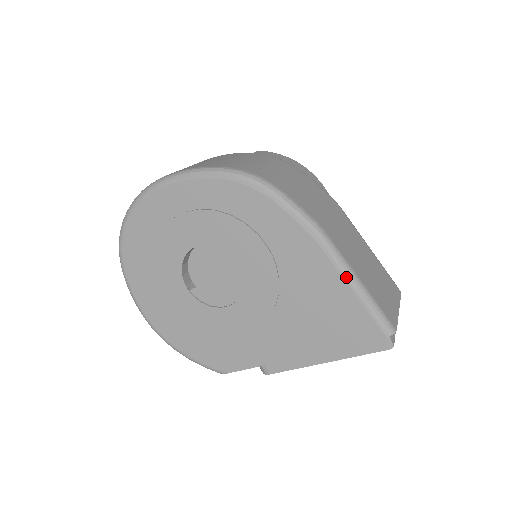
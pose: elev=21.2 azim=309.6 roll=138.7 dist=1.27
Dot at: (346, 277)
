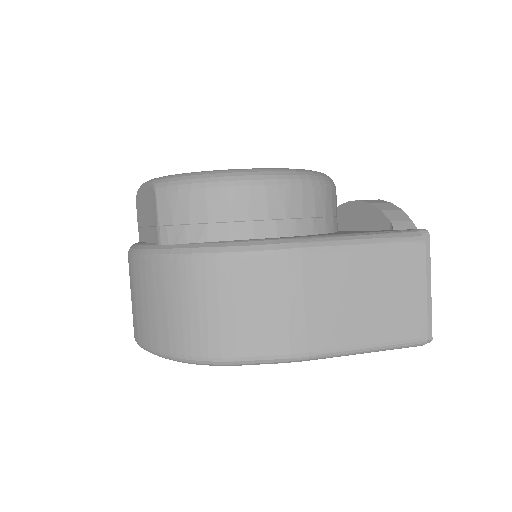
Dot at: occluded
